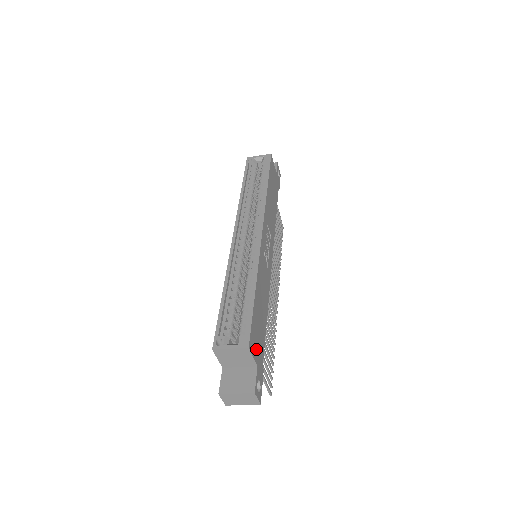
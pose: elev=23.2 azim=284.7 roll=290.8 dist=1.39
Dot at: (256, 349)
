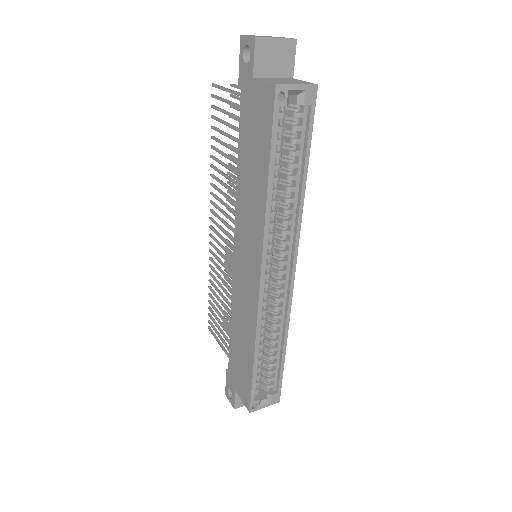
Dot at: occluded
